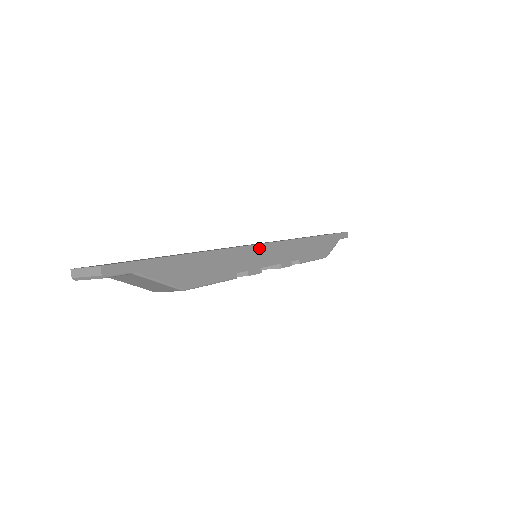
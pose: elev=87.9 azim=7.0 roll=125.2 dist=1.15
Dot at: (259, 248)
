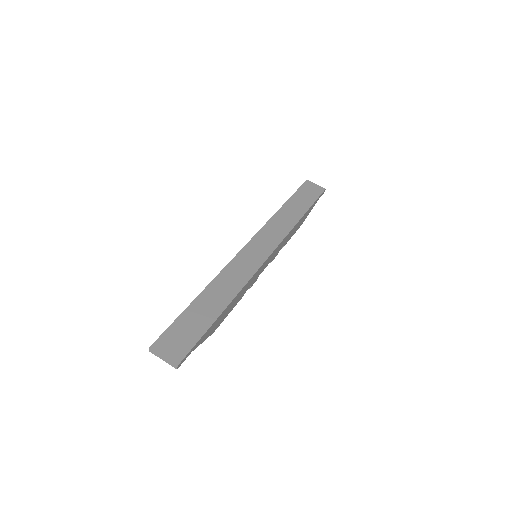
Dot at: (263, 265)
